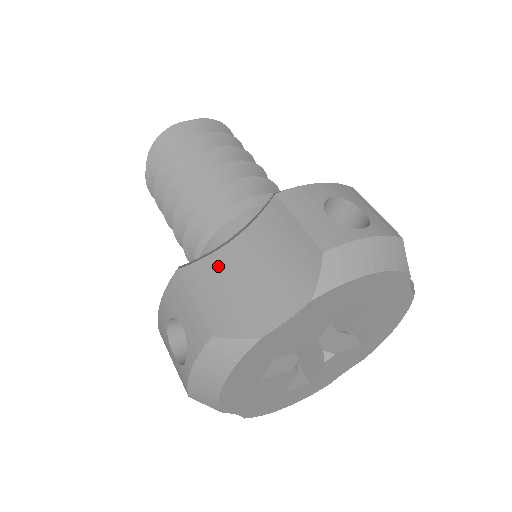
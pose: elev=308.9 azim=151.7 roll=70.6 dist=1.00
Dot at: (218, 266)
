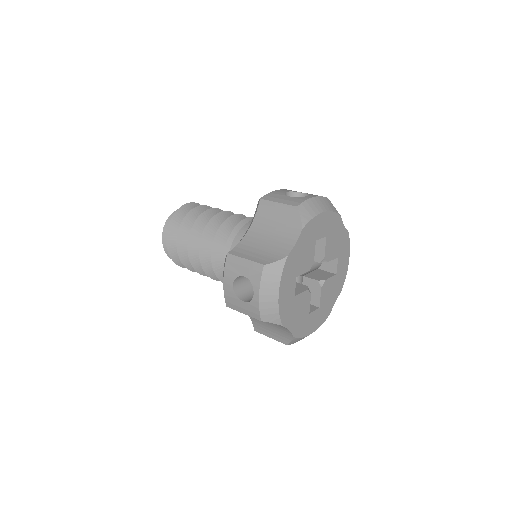
Dot at: (248, 243)
